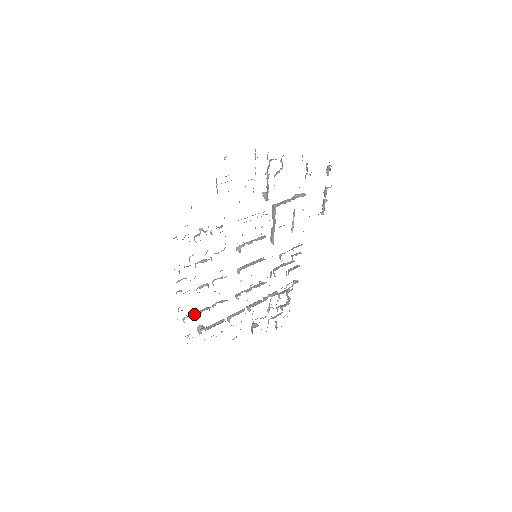
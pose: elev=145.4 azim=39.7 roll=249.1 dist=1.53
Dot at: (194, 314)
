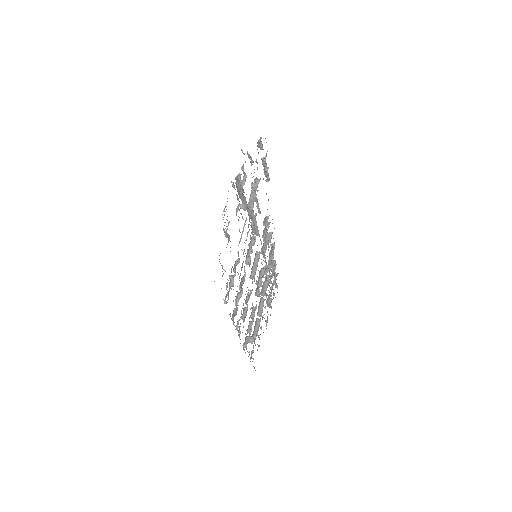
Dot at: (248, 336)
